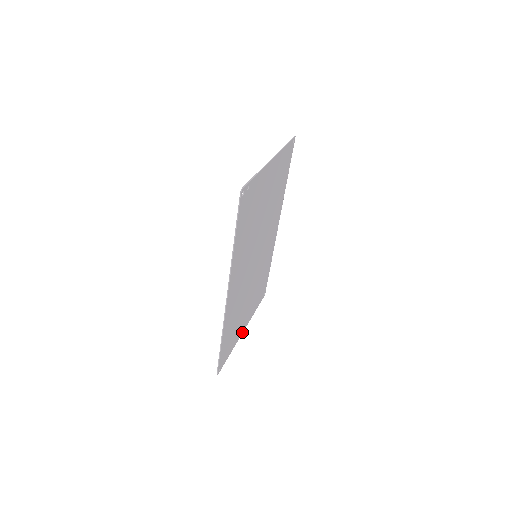
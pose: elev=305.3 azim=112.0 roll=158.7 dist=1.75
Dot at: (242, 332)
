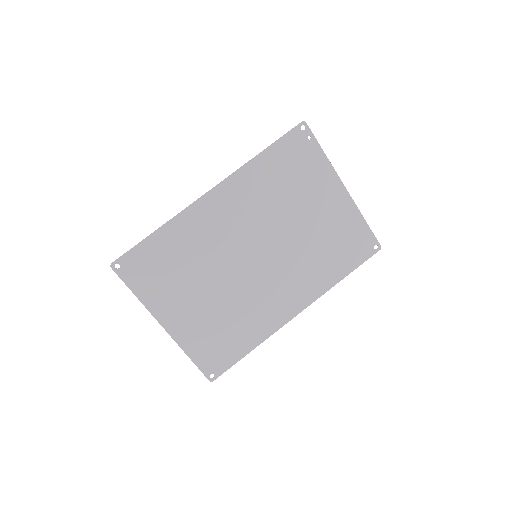
Dot at: (161, 322)
